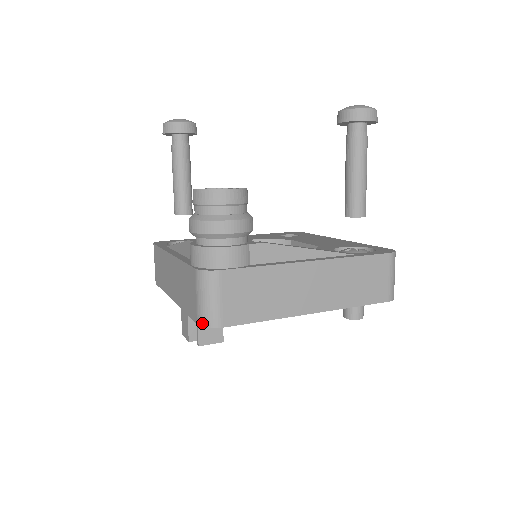
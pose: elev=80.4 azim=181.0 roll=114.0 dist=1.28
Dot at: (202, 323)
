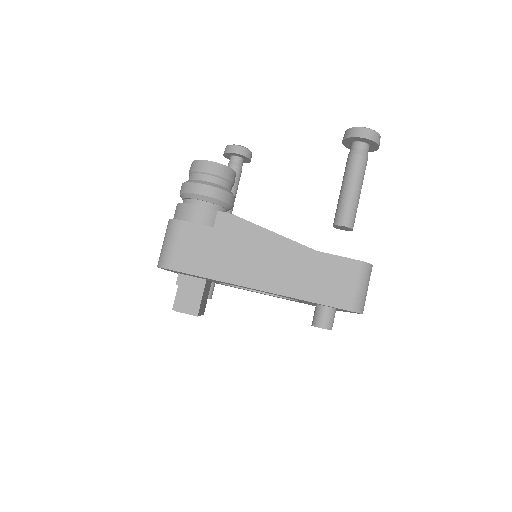
Dot at: (158, 263)
